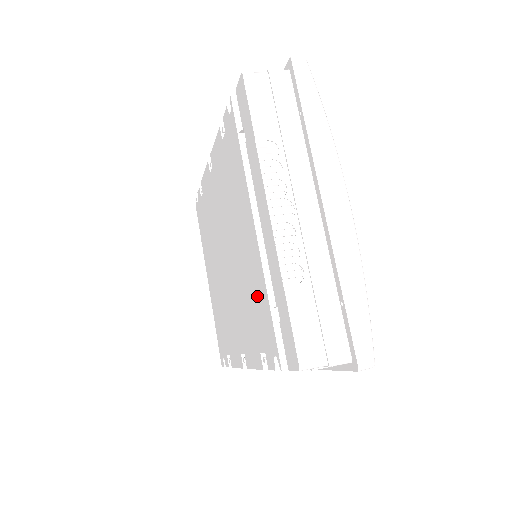
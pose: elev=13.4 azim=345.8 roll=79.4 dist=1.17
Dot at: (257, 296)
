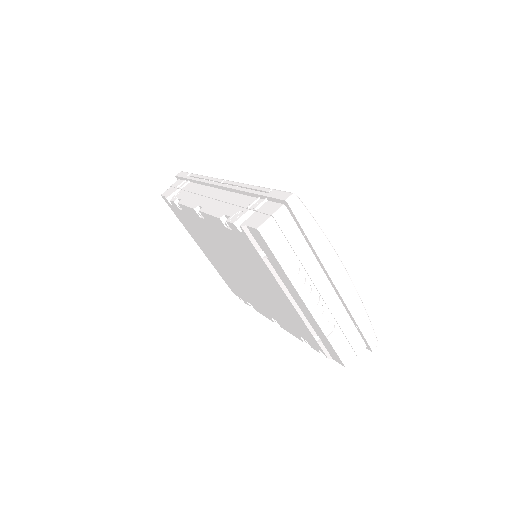
Dot at: (295, 321)
